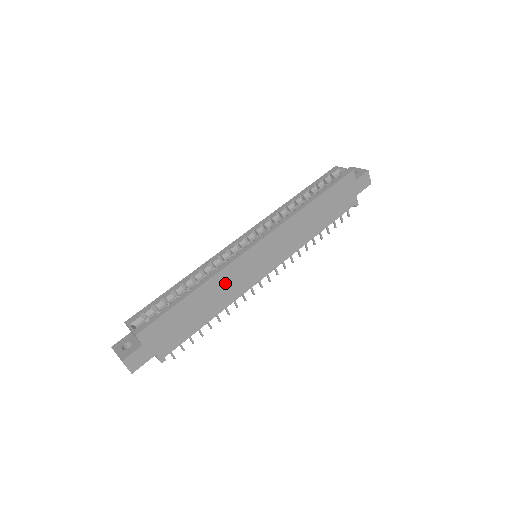
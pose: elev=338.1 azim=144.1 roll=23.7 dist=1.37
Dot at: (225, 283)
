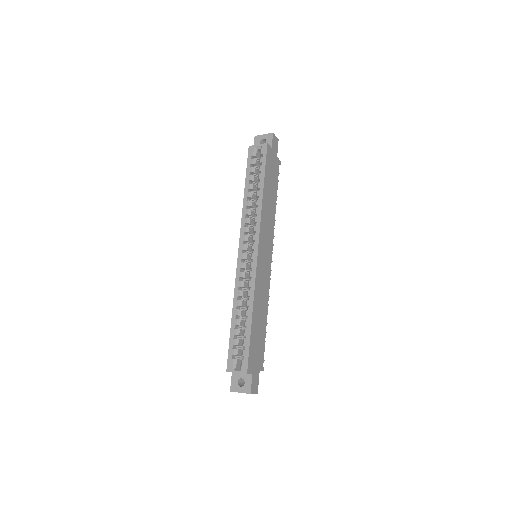
Dot at: (260, 293)
